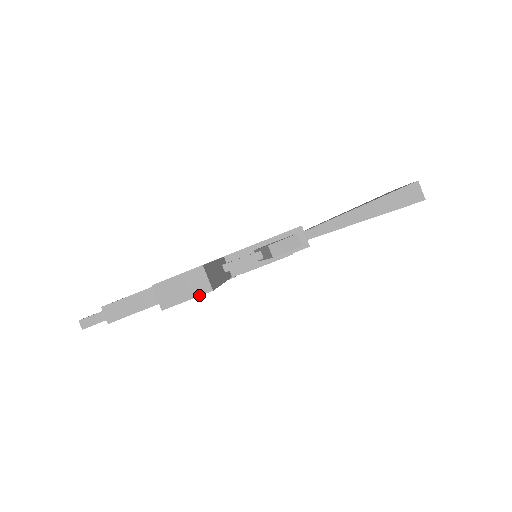
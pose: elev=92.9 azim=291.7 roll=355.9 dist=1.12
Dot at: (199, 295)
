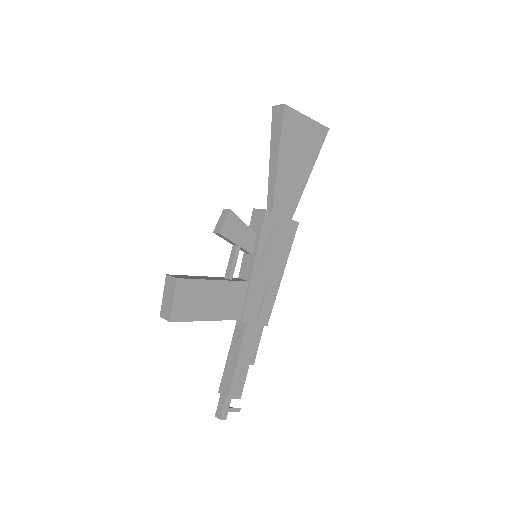
Dot at: (174, 290)
